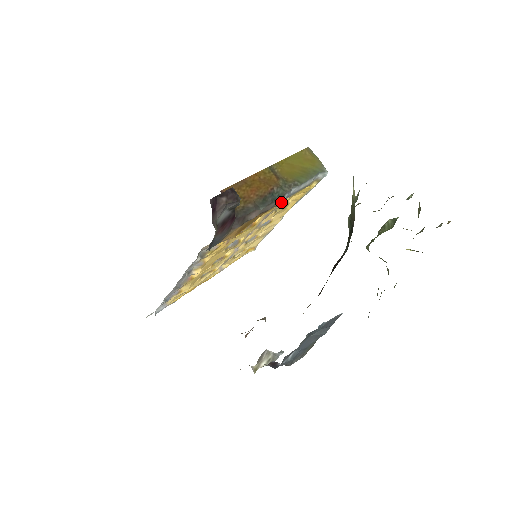
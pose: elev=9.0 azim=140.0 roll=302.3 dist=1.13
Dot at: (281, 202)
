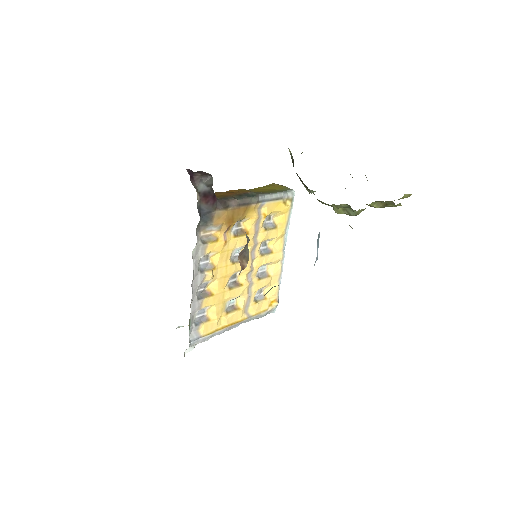
Dot at: (256, 201)
